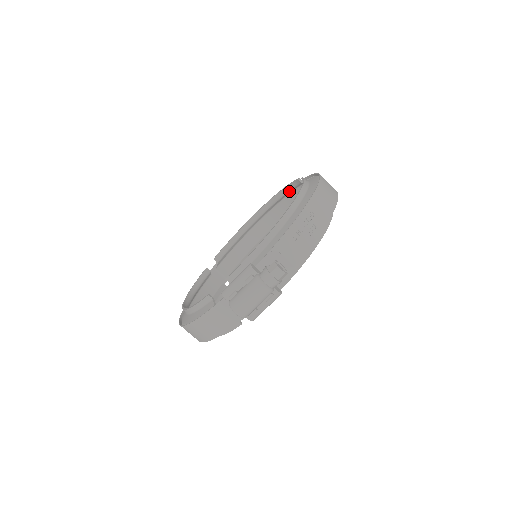
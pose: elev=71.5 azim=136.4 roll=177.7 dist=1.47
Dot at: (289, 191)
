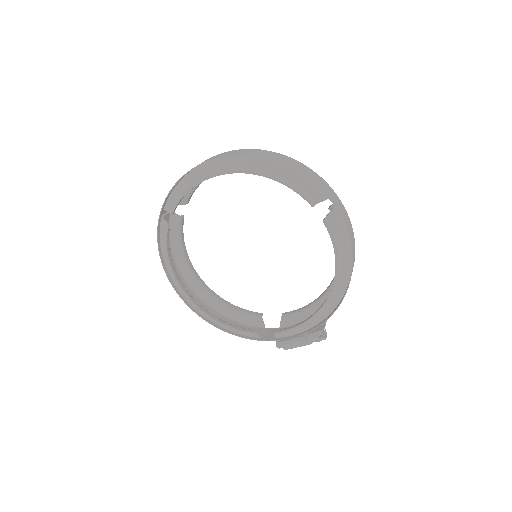
Dot at: (282, 179)
